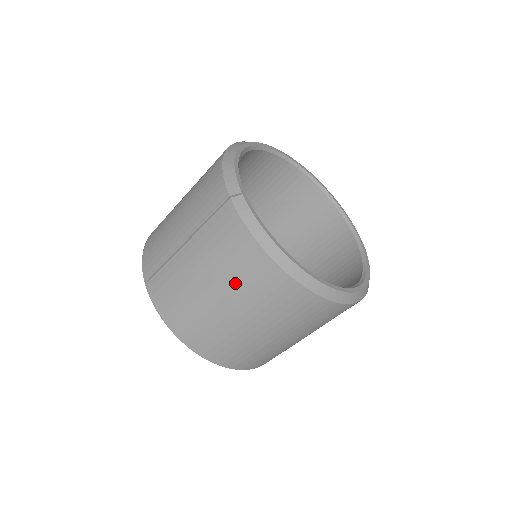
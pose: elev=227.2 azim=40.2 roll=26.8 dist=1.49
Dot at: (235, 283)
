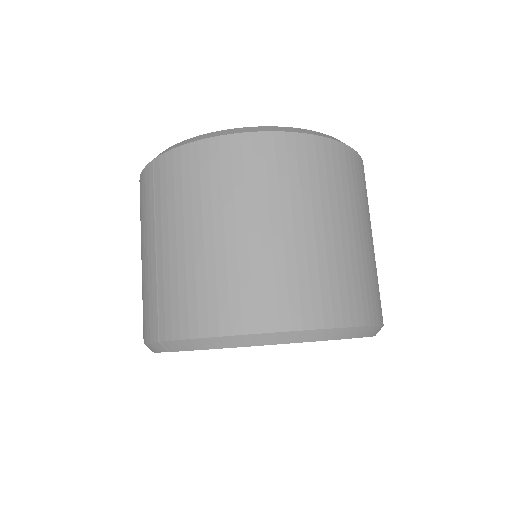
Dot at: (218, 196)
